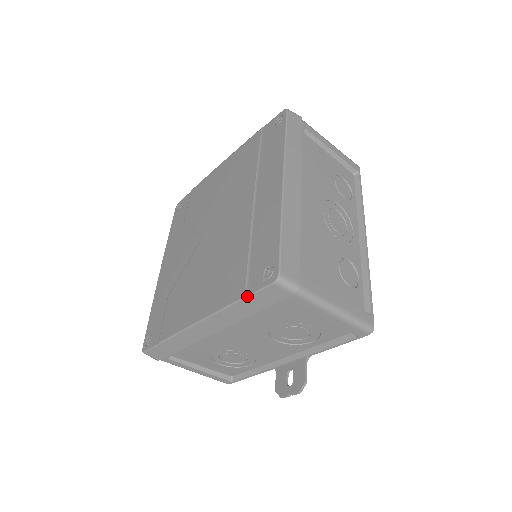
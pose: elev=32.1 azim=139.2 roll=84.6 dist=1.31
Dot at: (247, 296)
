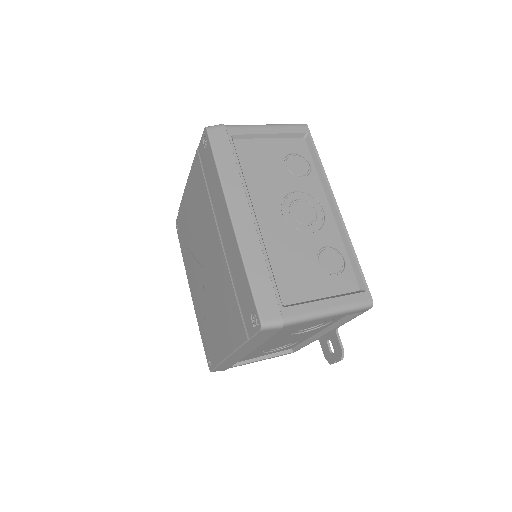
Dot at: (249, 339)
